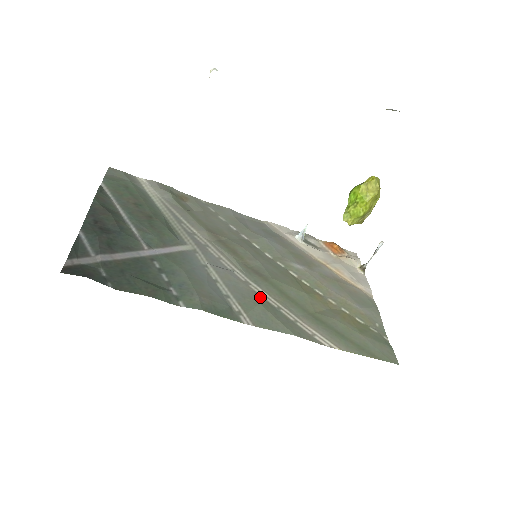
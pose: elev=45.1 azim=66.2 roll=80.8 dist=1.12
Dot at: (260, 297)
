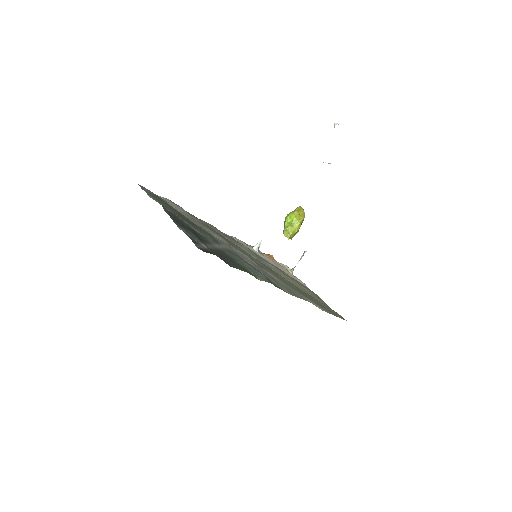
Dot at: (278, 280)
